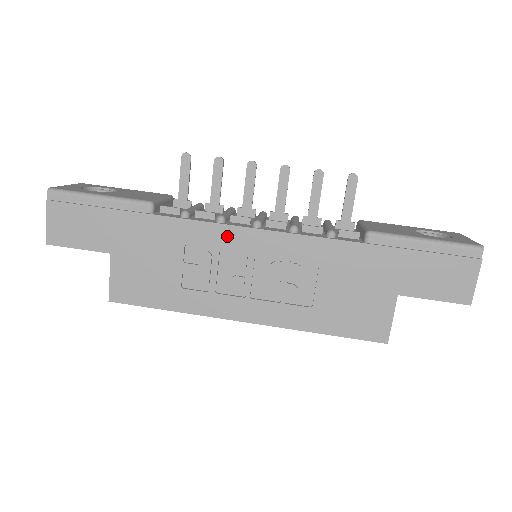
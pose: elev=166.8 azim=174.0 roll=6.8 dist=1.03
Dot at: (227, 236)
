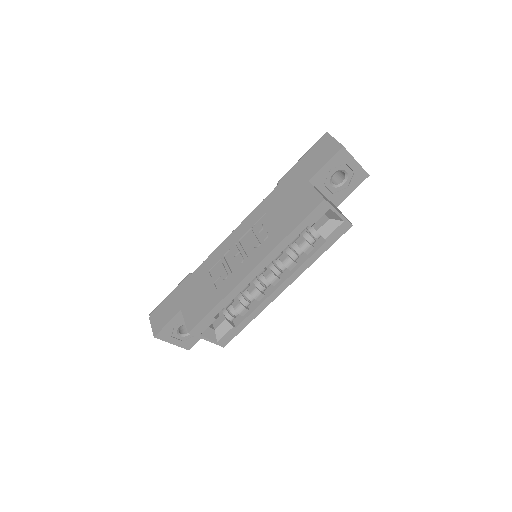
Dot at: (223, 248)
